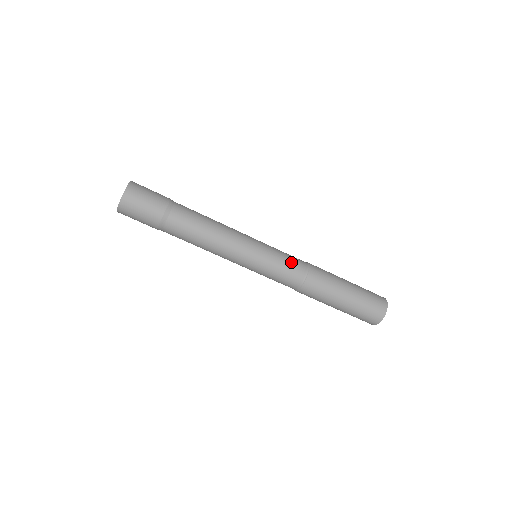
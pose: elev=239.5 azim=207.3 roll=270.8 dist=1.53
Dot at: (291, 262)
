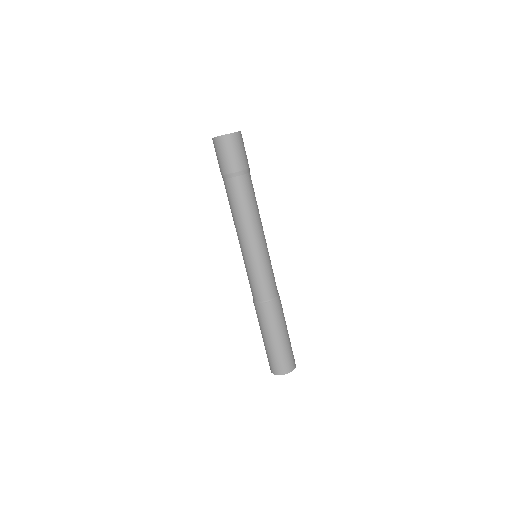
Dot at: (274, 280)
